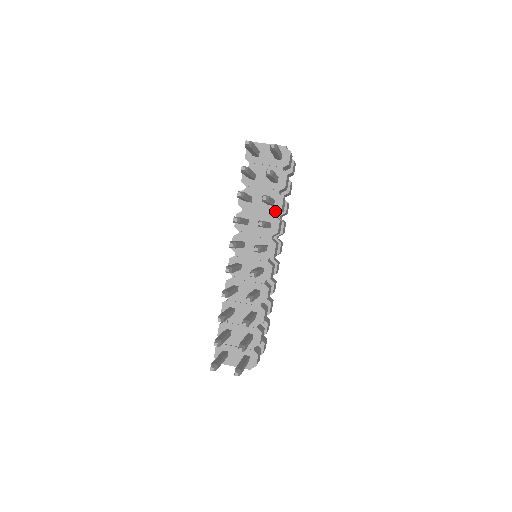
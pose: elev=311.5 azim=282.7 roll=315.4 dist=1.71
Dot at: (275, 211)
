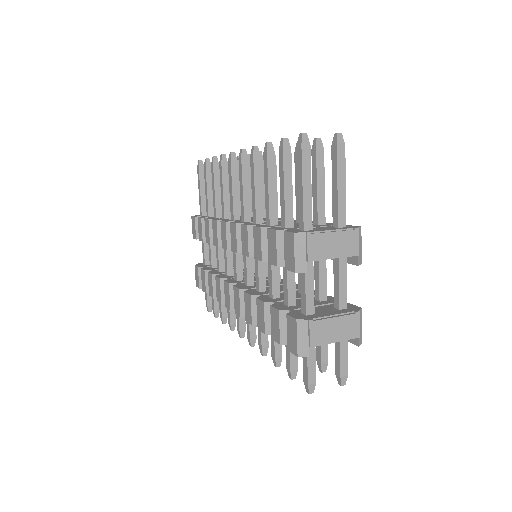
Dot at: occluded
